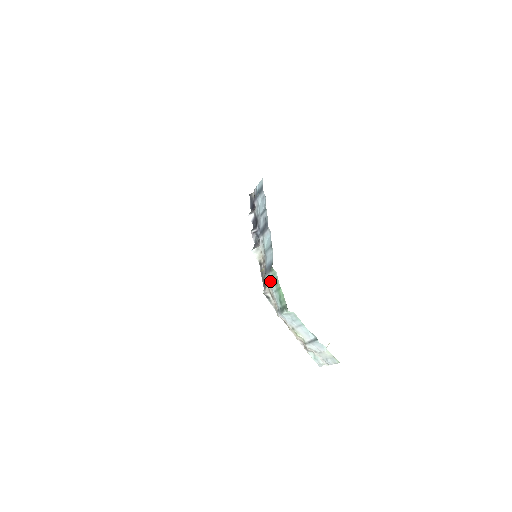
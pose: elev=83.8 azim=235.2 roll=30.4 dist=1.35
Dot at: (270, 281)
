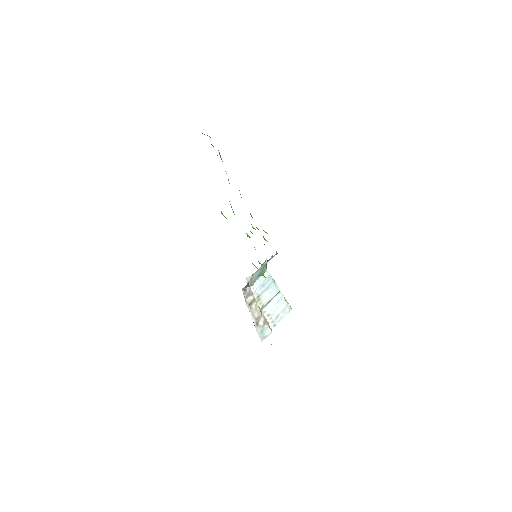
Dot at: (257, 272)
